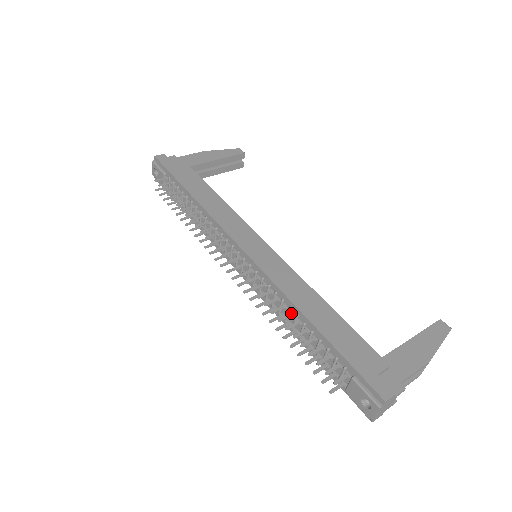
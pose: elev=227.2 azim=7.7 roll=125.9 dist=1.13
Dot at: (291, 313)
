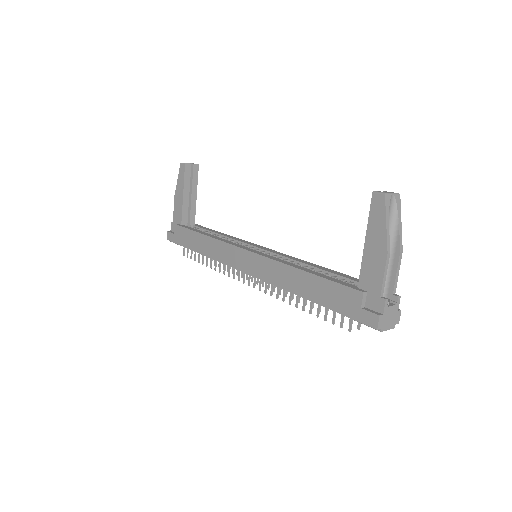
Dot at: occluded
